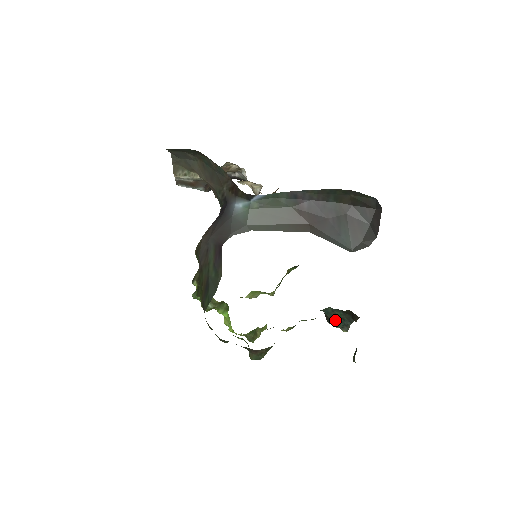
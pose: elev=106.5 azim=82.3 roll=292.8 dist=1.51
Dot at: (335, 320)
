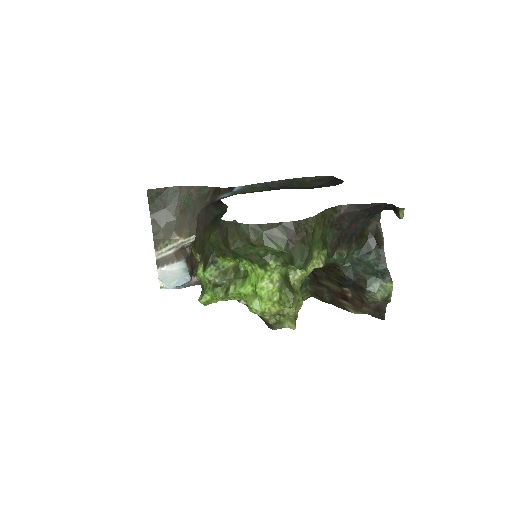
Dot at: (369, 270)
